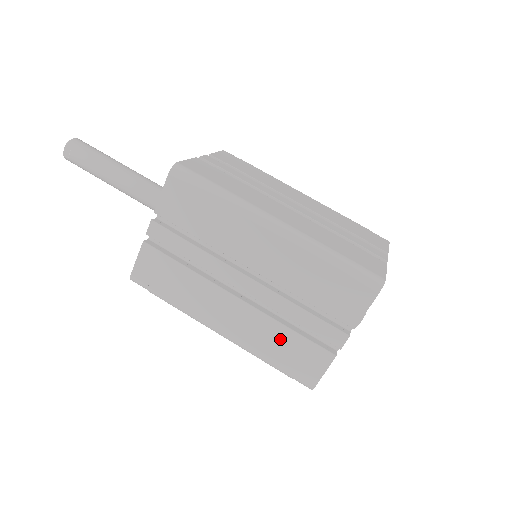
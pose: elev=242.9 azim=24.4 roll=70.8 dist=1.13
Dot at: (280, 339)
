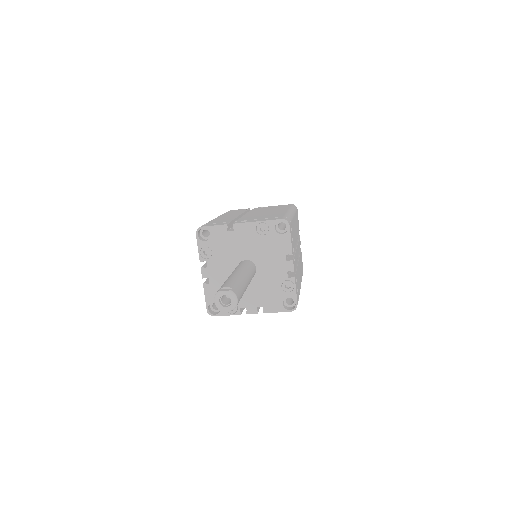
Dot at: occluded
